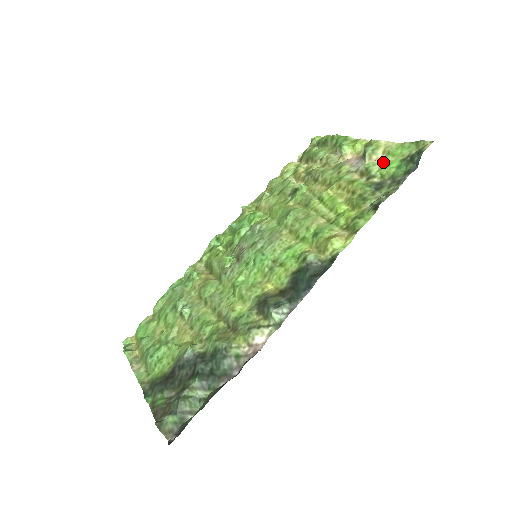
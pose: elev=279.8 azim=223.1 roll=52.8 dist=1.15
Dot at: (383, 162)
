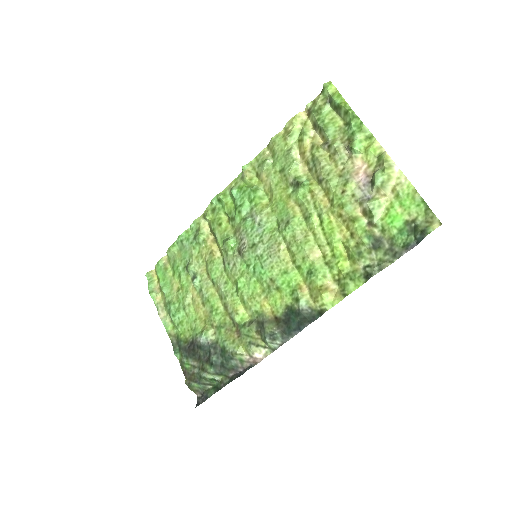
Dot at: (389, 207)
